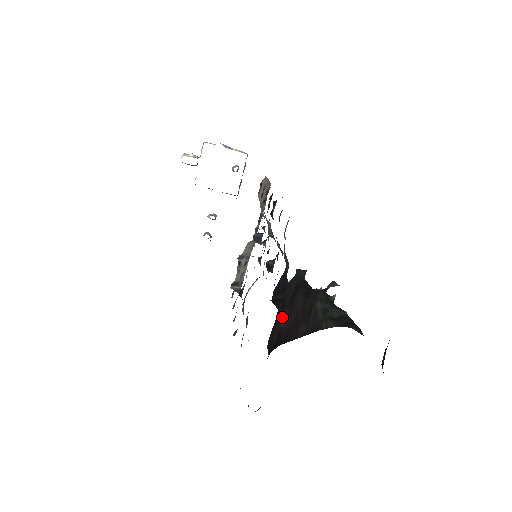
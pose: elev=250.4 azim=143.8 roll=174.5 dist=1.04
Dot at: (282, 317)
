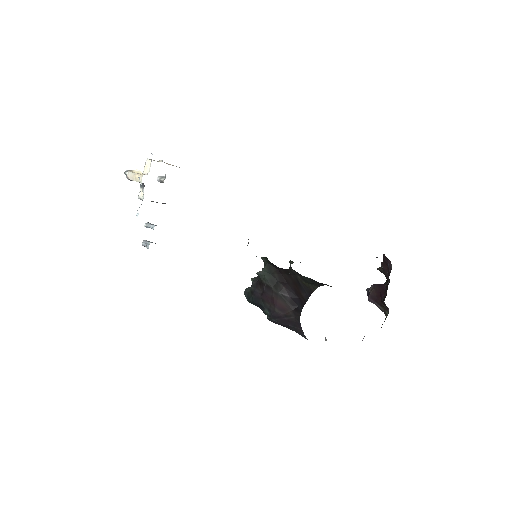
Dot at: (285, 292)
